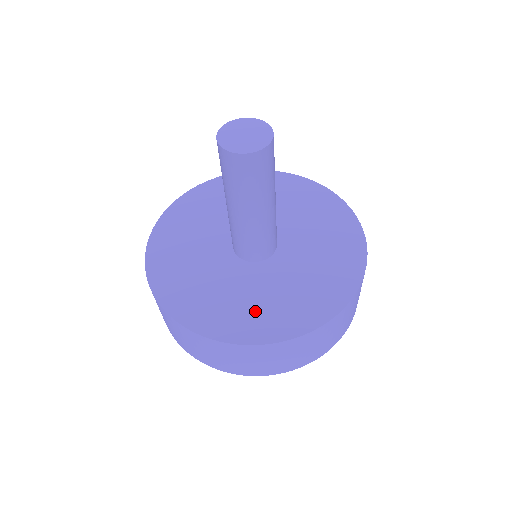
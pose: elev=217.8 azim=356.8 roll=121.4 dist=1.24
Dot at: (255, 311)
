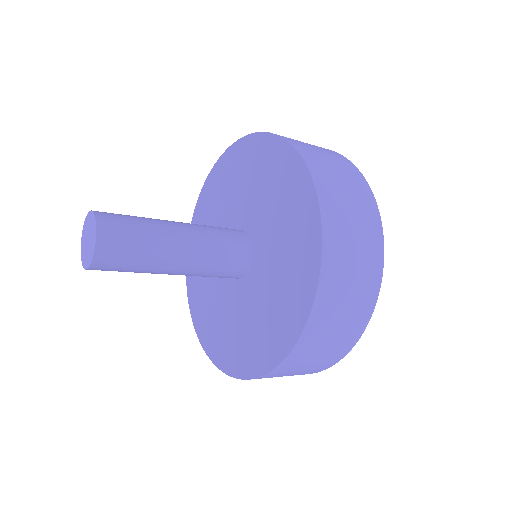
Dot at: (274, 316)
